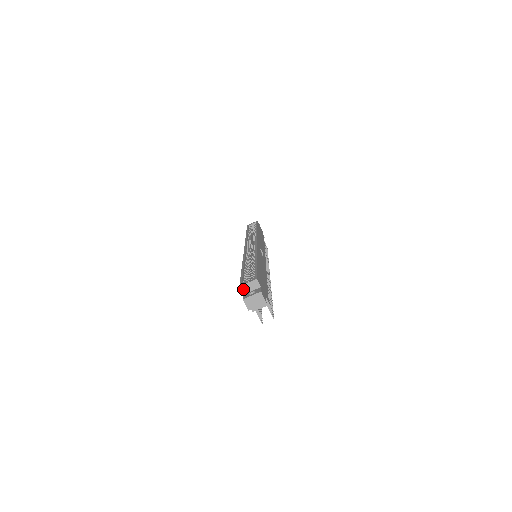
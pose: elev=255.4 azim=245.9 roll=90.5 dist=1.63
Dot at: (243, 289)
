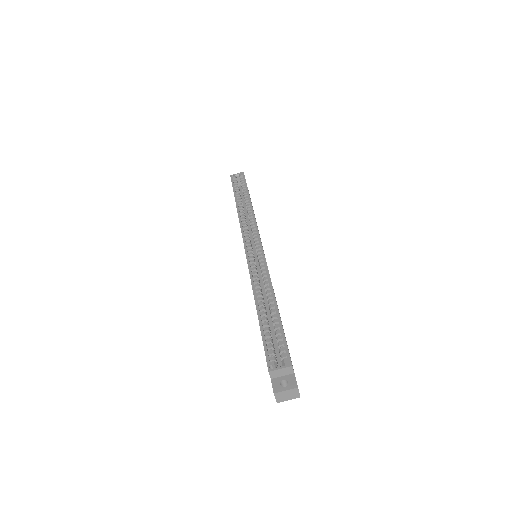
Dot at: (272, 374)
